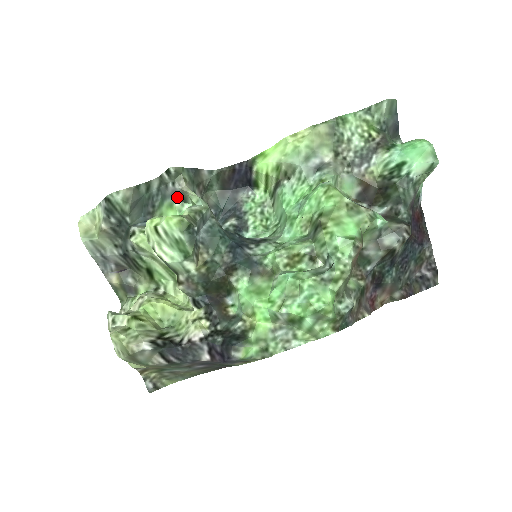
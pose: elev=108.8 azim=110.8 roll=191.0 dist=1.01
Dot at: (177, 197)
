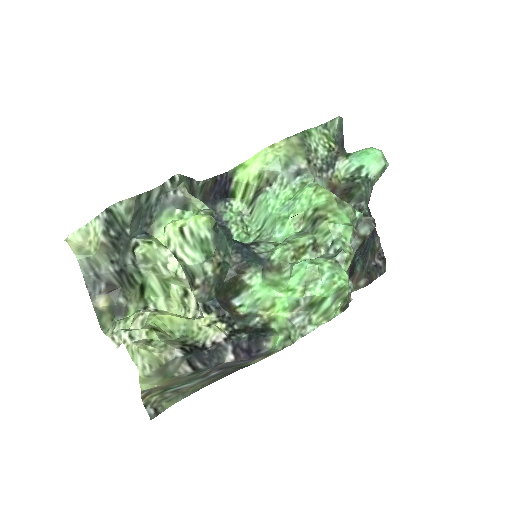
Dot at: (178, 205)
